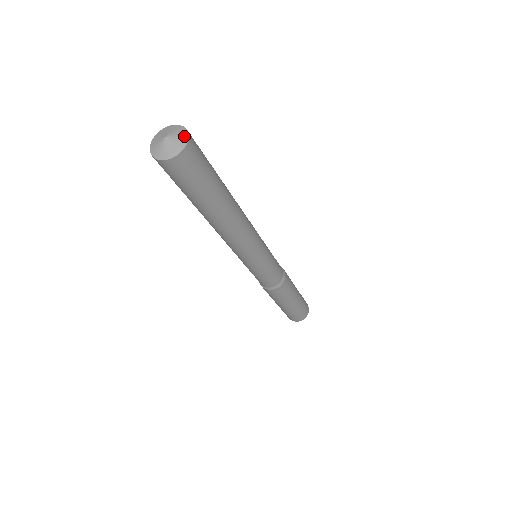
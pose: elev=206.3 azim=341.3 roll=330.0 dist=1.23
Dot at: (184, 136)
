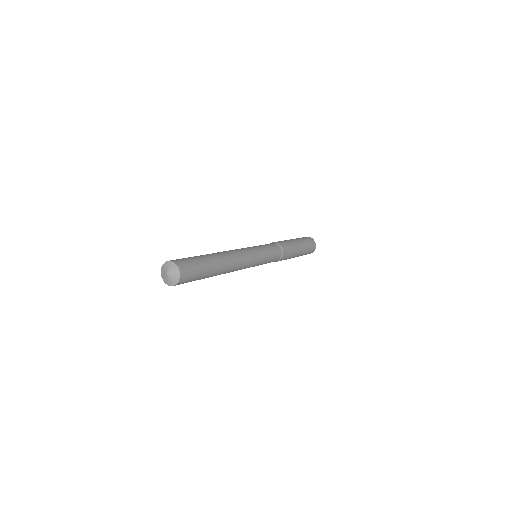
Dot at: (177, 276)
